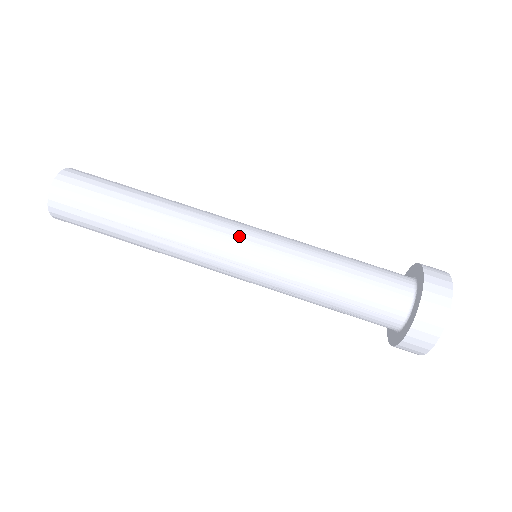
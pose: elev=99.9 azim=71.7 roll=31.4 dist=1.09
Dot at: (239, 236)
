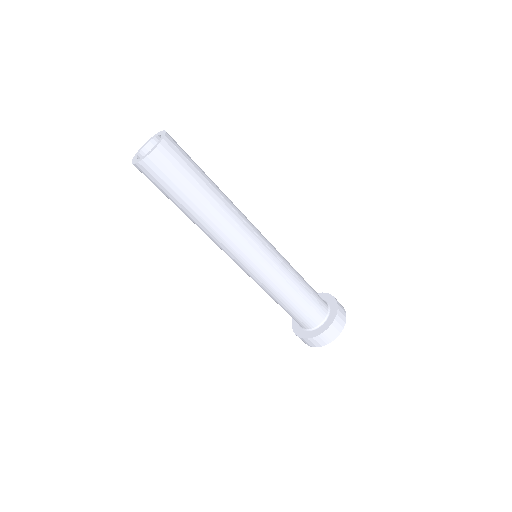
Dot at: (239, 263)
